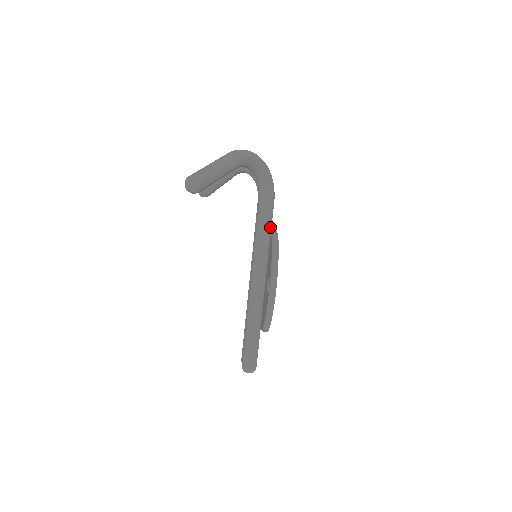
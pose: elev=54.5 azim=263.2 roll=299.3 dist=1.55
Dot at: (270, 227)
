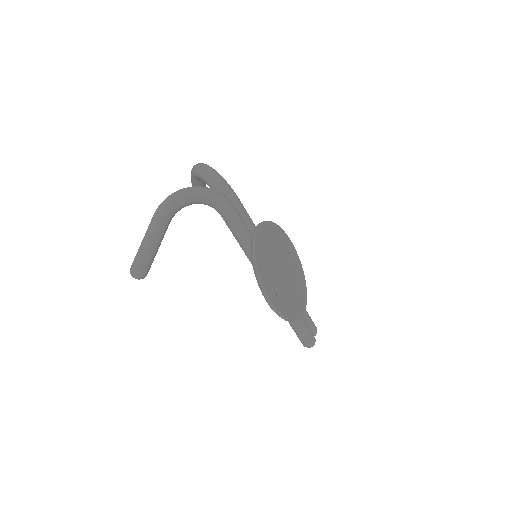
Dot at: (246, 234)
